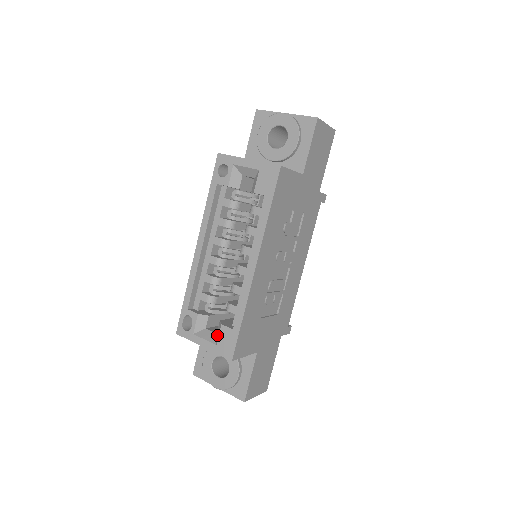
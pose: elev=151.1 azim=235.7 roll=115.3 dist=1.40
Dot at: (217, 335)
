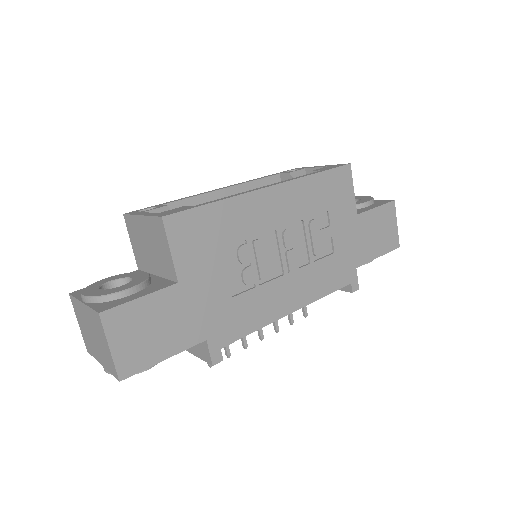
Dot at: occluded
